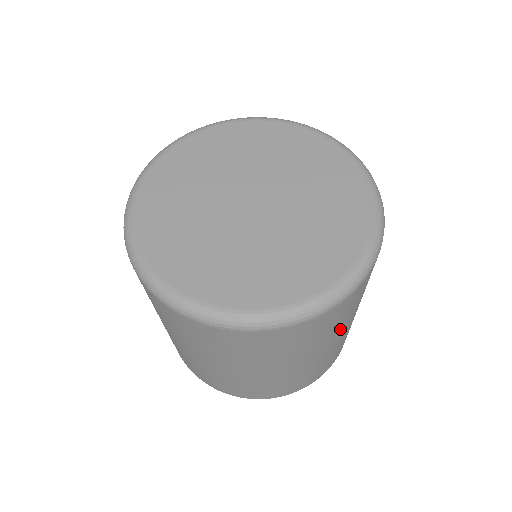
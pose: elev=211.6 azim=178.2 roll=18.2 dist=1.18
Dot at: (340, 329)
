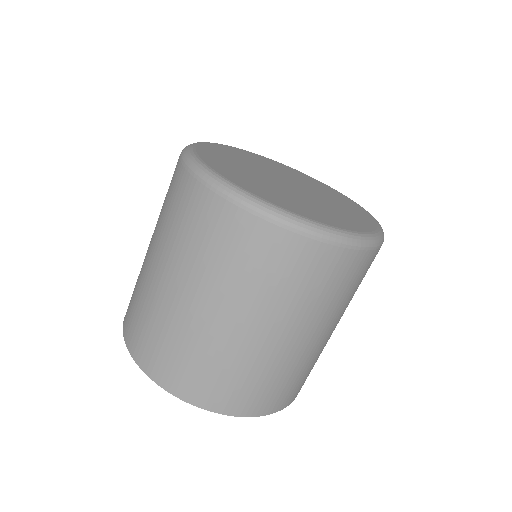
Dot at: (343, 310)
